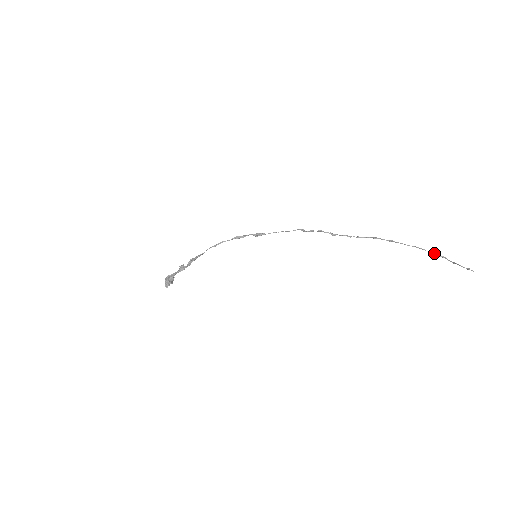
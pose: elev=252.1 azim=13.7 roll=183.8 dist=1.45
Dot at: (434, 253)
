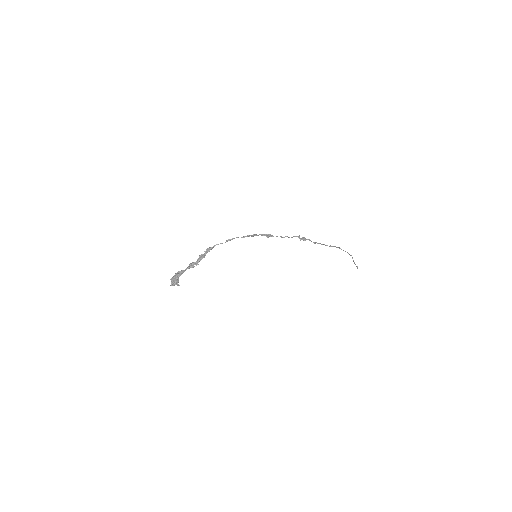
Dot at: (351, 255)
